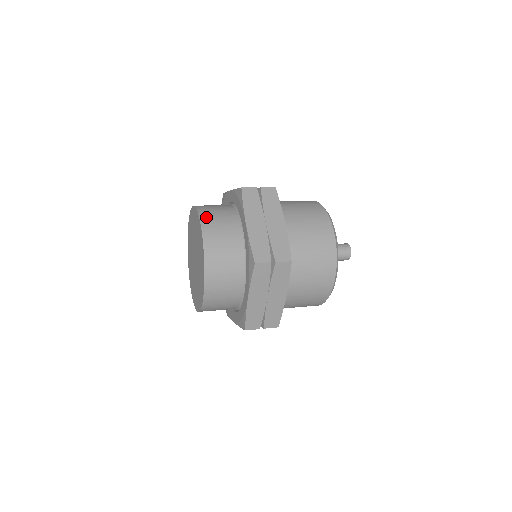
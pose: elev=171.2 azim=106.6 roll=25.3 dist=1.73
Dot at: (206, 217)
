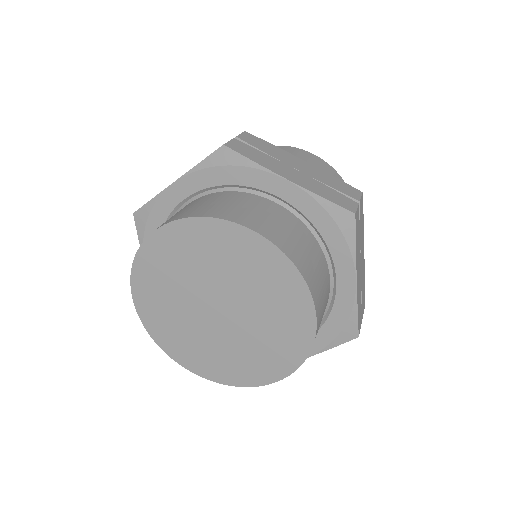
Dot at: (311, 278)
